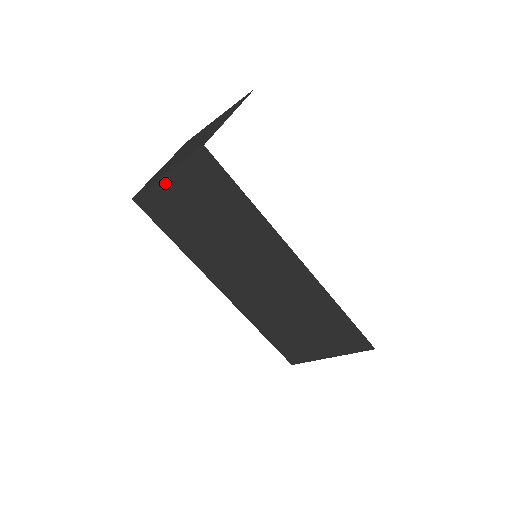
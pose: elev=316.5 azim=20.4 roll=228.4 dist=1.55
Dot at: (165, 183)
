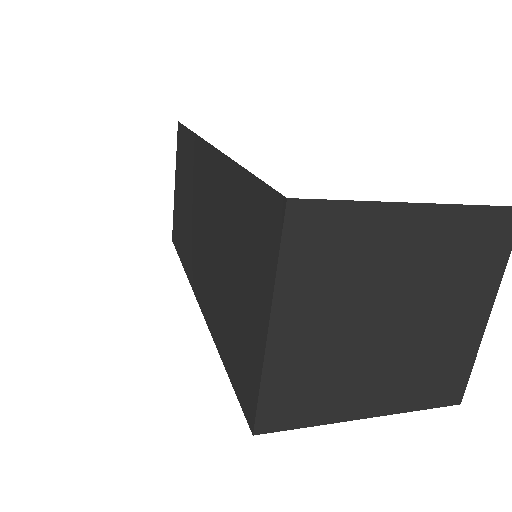
Dot at: (176, 193)
